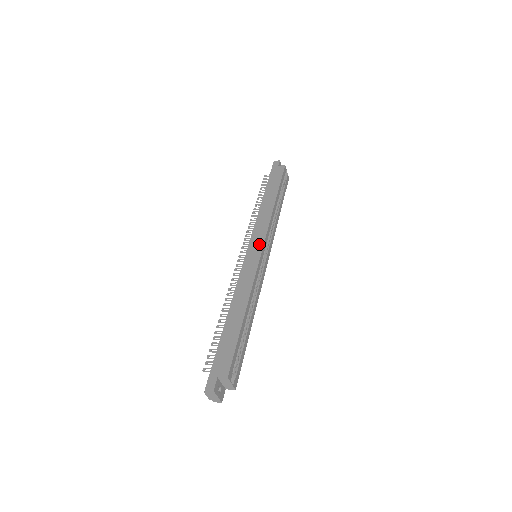
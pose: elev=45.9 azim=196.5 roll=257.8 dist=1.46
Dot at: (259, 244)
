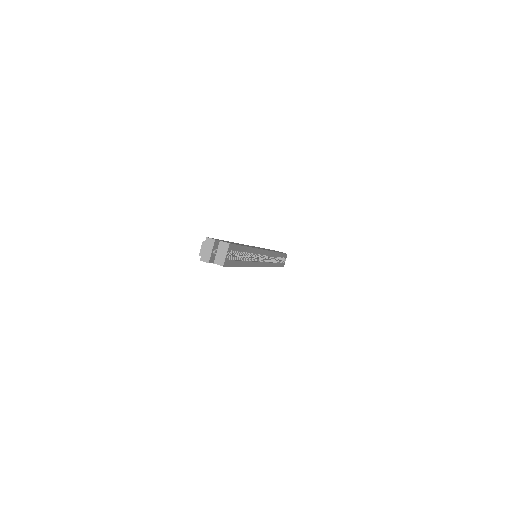
Dot at: (264, 249)
